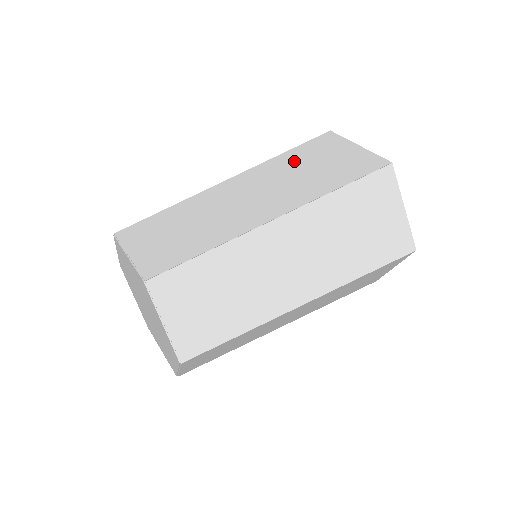
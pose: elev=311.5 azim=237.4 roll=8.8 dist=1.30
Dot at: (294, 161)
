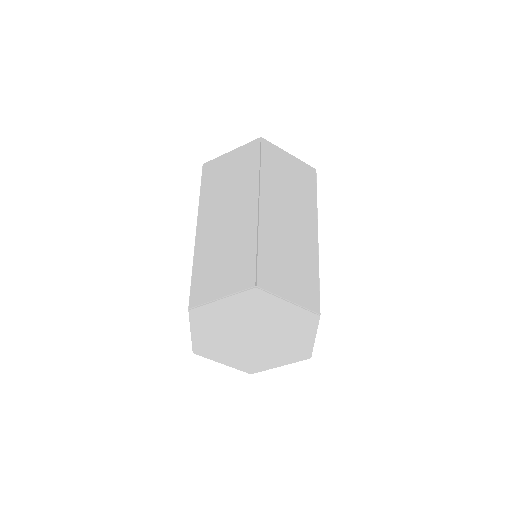
Dot at: (275, 175)
